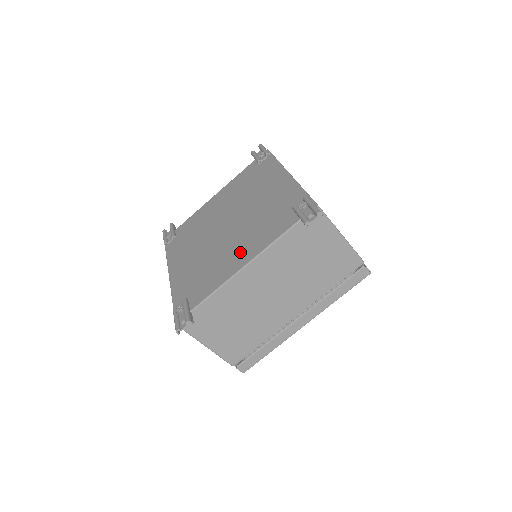
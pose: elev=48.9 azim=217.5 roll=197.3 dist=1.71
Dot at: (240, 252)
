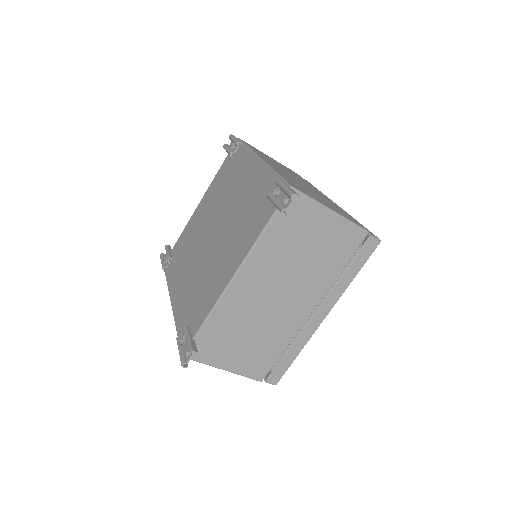
Dot at: (227, 261)
